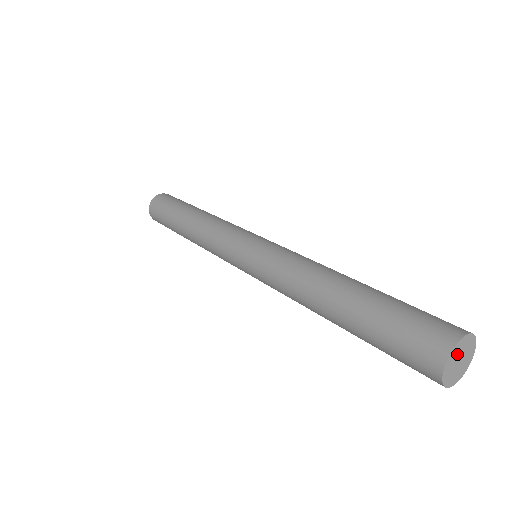
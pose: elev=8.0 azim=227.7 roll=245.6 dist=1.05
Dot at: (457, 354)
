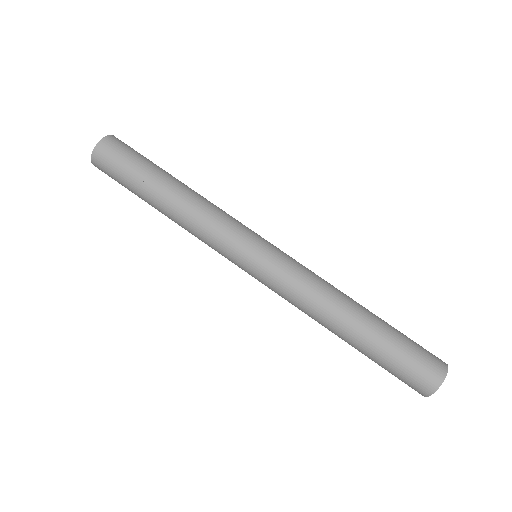
Dot at: occluded
